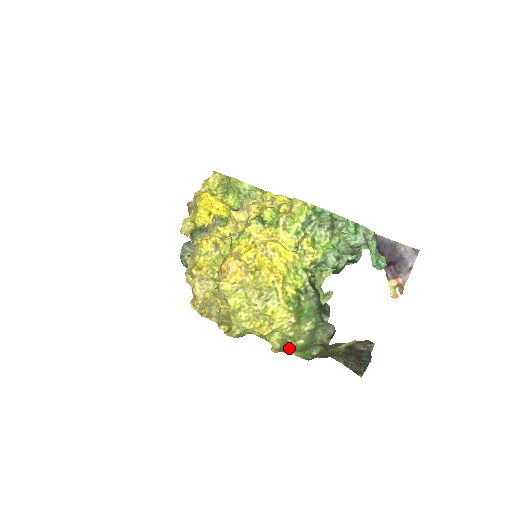
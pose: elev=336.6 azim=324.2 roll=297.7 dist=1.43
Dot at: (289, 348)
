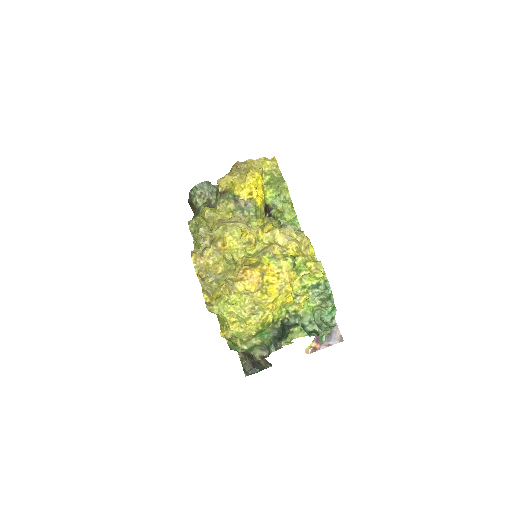
Dot at: (230, 339)
